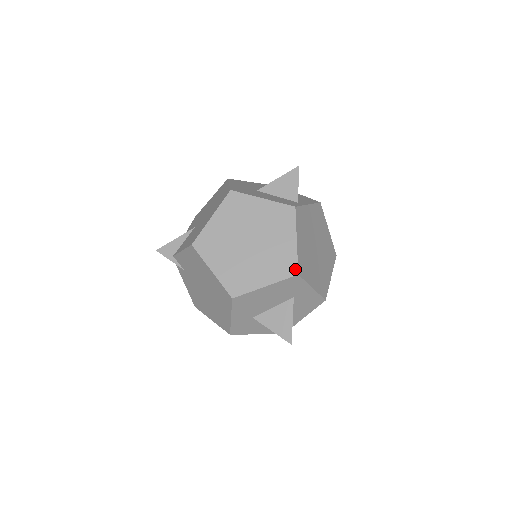
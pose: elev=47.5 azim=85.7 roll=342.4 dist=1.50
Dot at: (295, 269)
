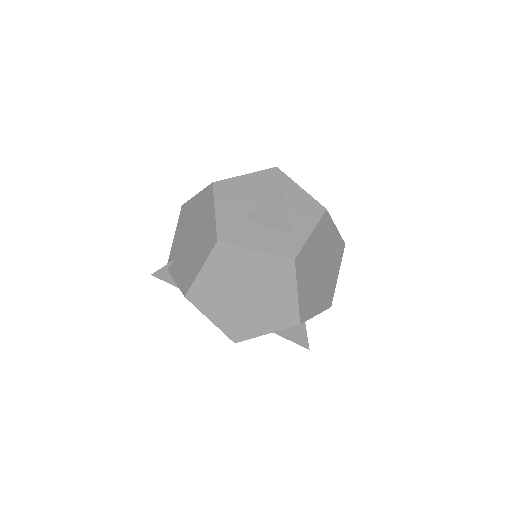
Dot at: occluded
